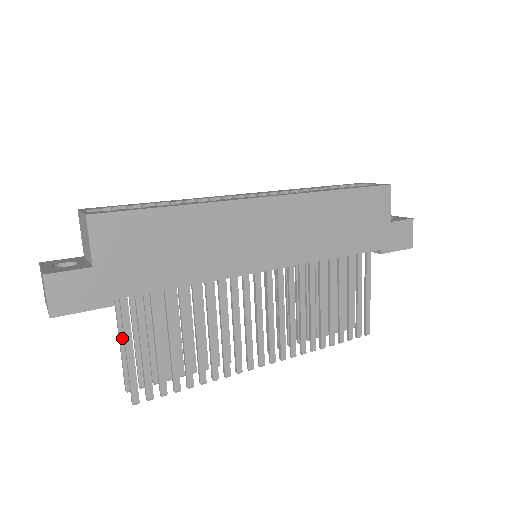
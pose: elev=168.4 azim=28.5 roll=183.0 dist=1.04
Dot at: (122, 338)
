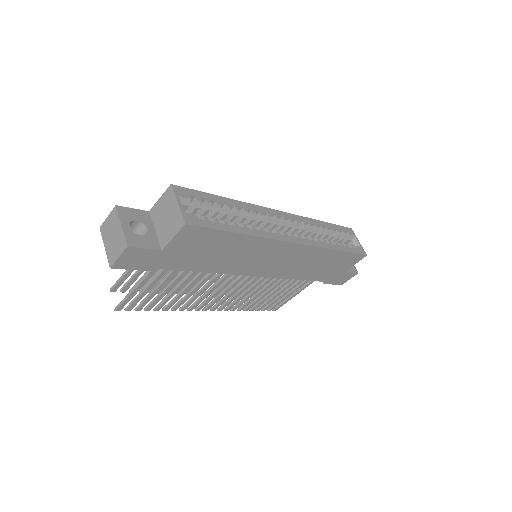
Dot at: occluded
